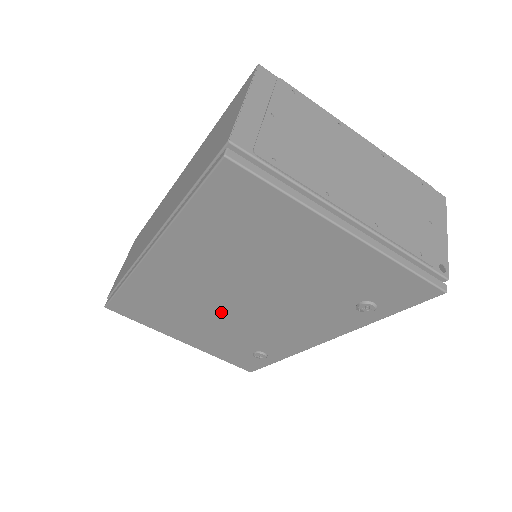
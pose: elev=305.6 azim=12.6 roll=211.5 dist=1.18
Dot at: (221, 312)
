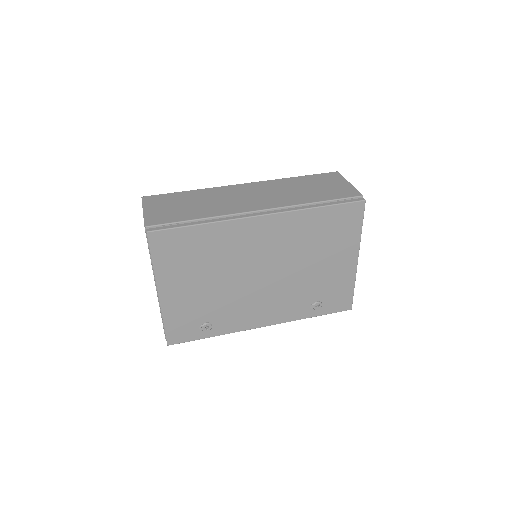
Dot at: (237, 278)
